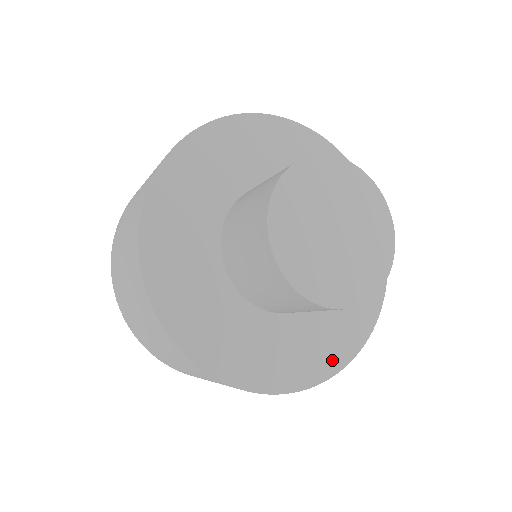
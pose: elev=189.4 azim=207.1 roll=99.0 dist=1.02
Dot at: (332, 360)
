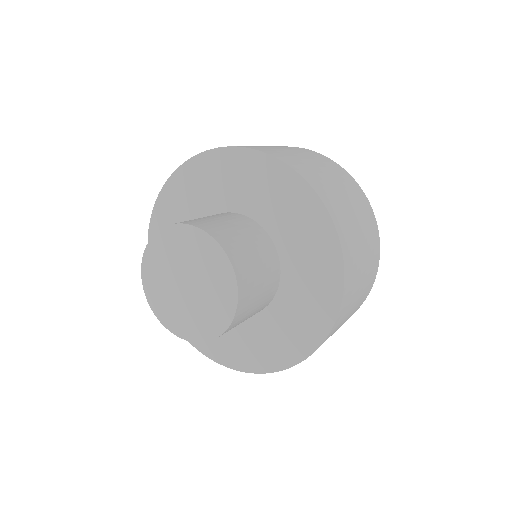
Dot at: (324, 313)
